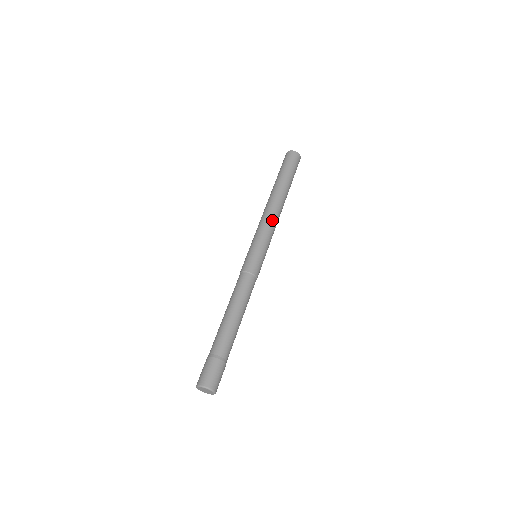
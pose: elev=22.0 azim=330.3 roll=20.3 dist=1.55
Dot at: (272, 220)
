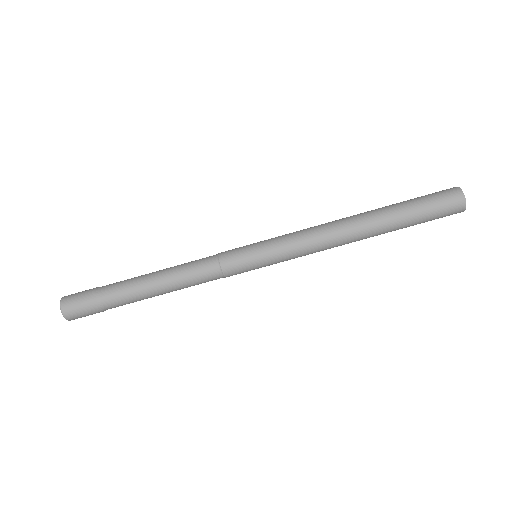
Dot at: (317, 244)
